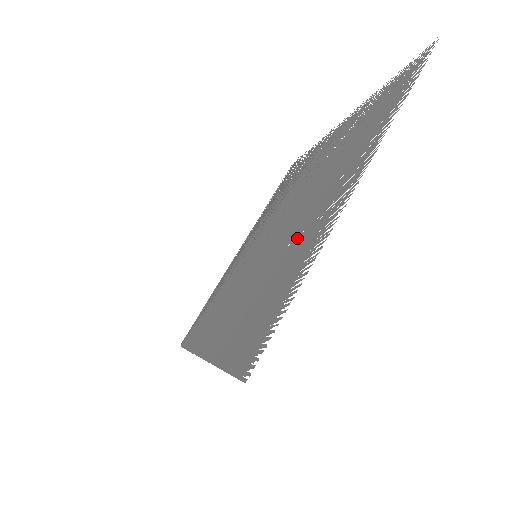
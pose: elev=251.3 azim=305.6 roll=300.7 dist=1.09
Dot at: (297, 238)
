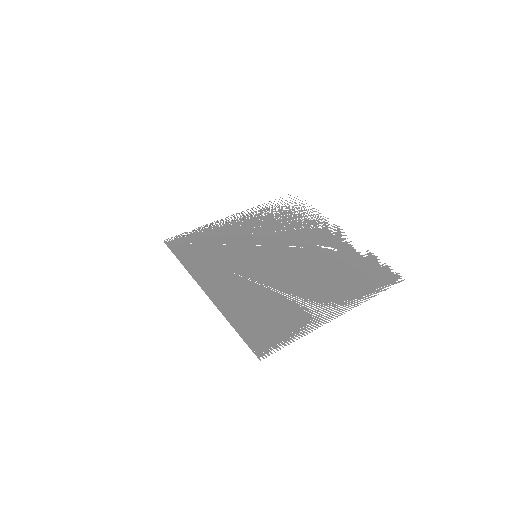
Dot at: occluded
